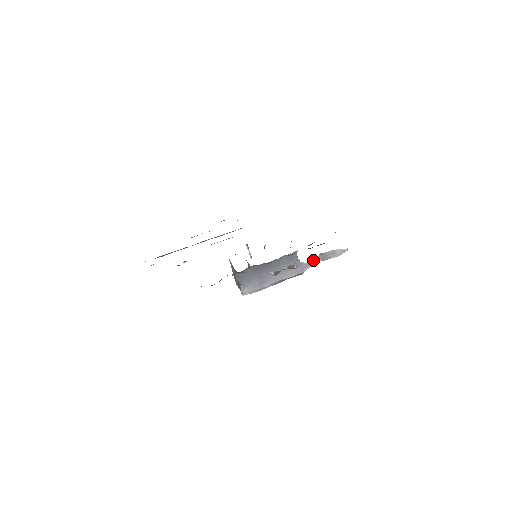
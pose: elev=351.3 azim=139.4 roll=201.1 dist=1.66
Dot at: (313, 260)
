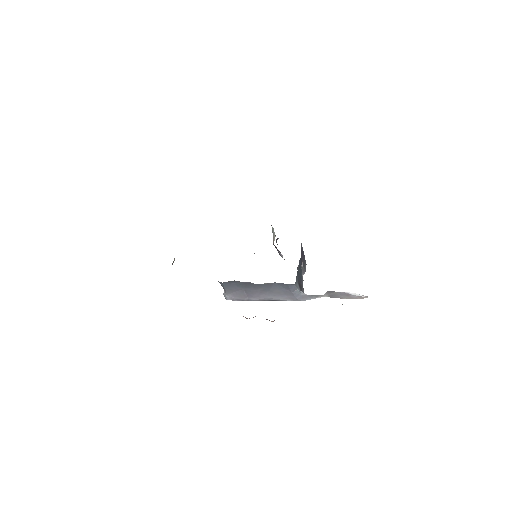
Dot at: occluded
